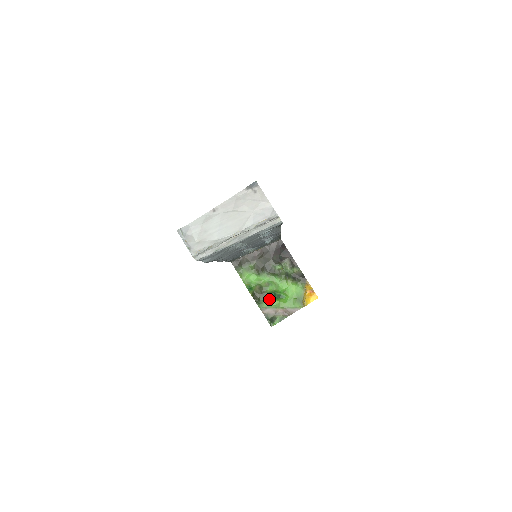
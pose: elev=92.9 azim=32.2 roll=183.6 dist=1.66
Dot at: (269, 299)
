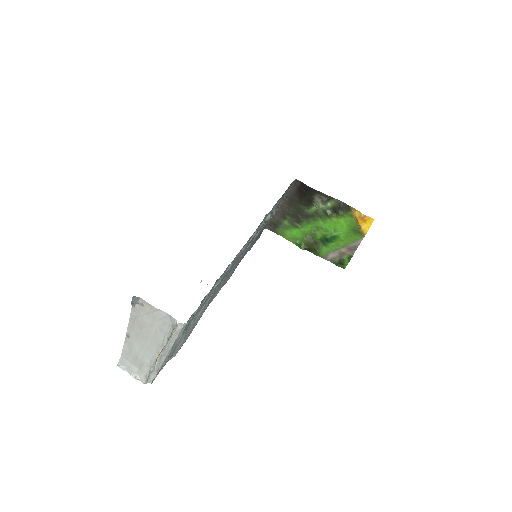
Dot at: (324, 245)
